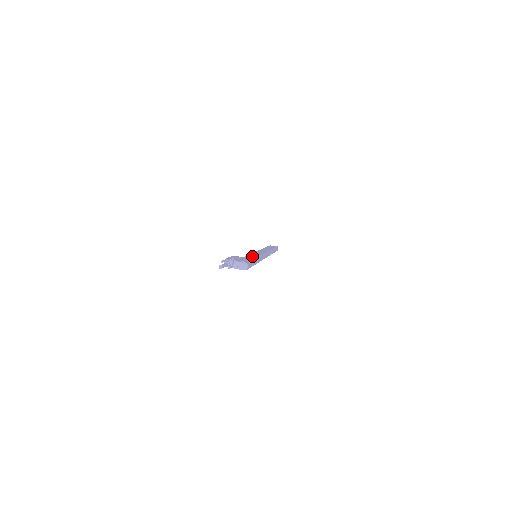
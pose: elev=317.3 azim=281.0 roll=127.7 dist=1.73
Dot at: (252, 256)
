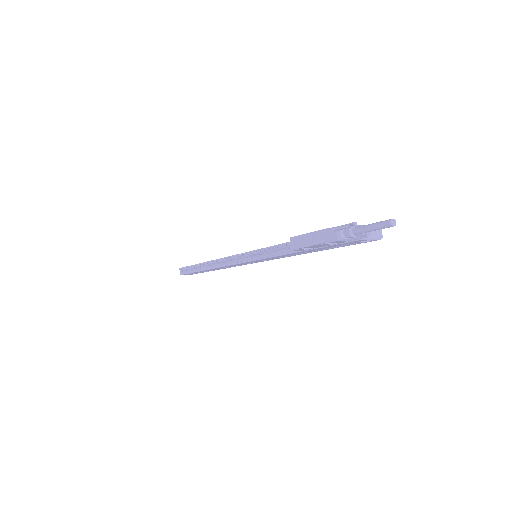
Dot at: occluded
